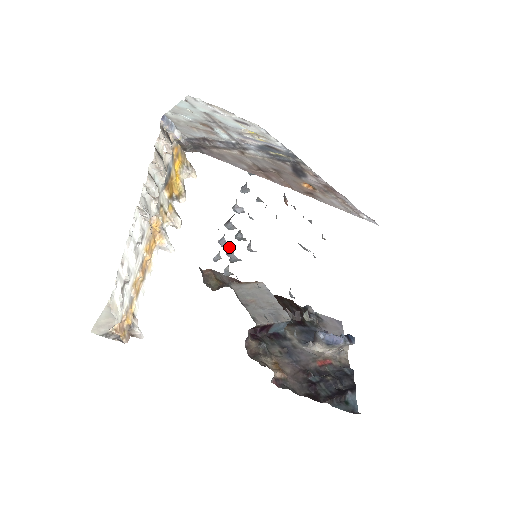
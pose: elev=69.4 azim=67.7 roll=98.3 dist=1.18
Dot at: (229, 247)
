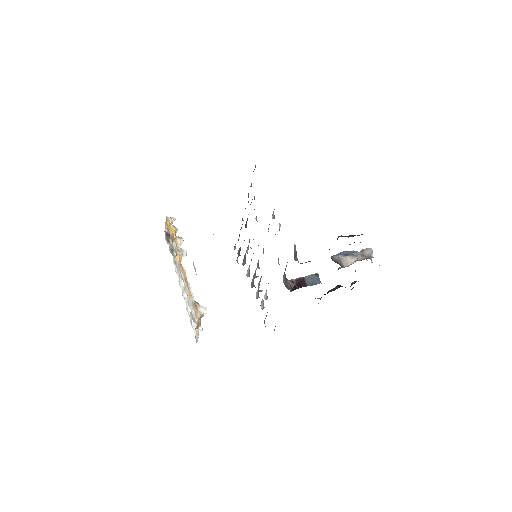
Dot at: occluded
